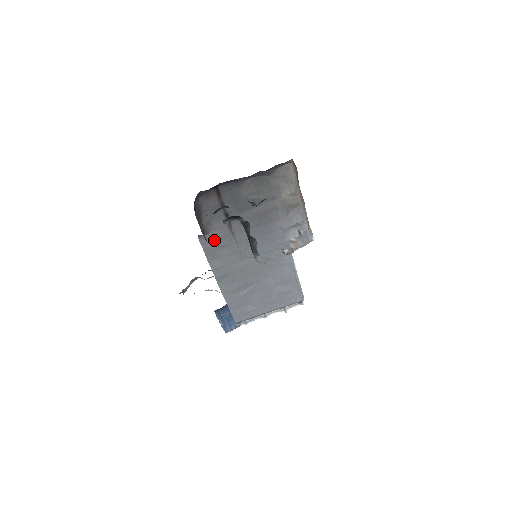
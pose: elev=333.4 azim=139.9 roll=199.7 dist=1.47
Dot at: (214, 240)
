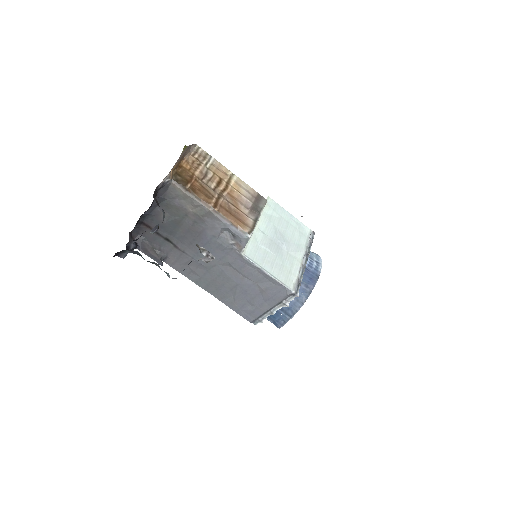
Dot at: (176, 261)
